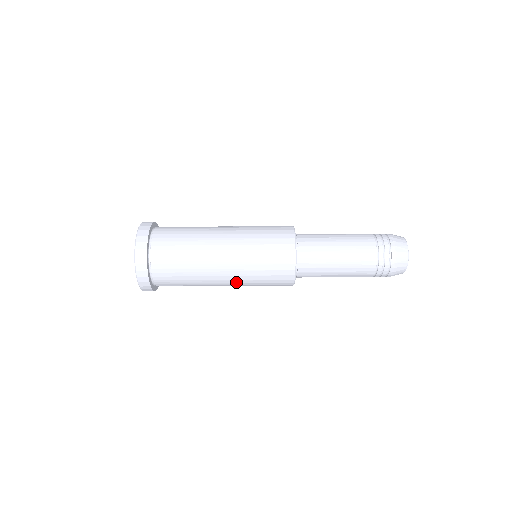
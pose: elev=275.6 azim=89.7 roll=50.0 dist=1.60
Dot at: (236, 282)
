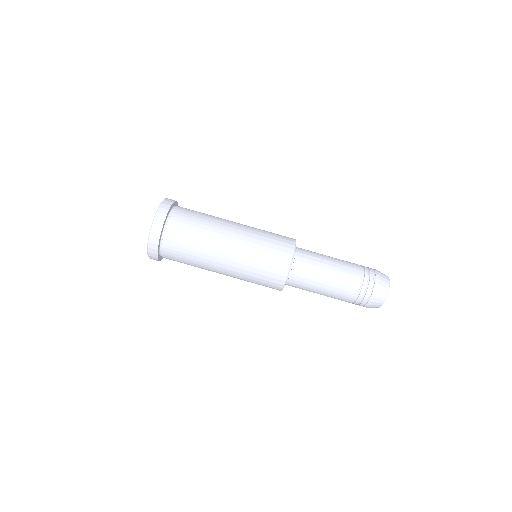
Dot at: (236, 260)
